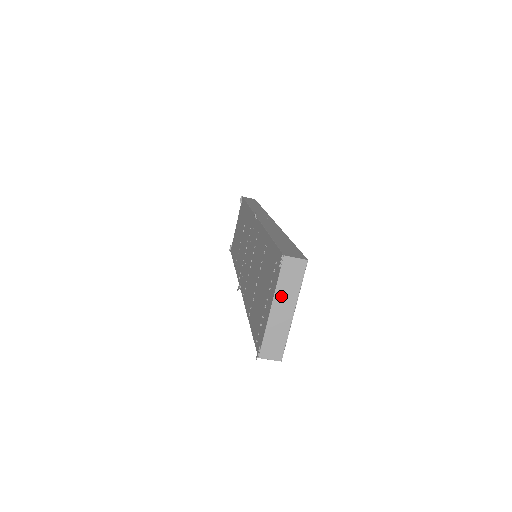
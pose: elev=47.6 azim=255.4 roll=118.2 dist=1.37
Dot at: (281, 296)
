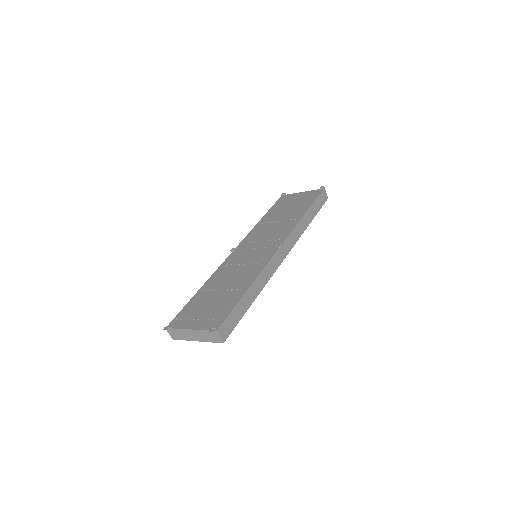
Dot at: (199, 333)
